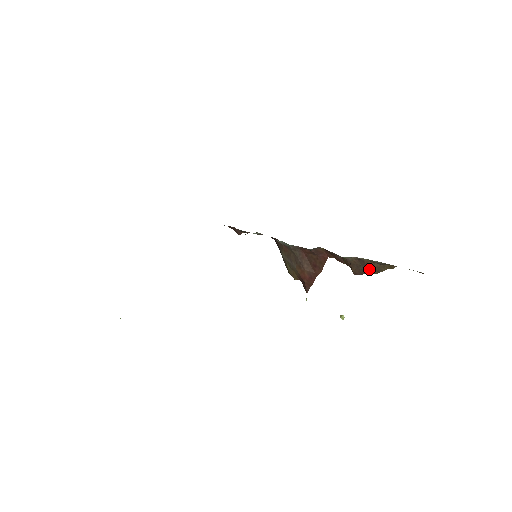
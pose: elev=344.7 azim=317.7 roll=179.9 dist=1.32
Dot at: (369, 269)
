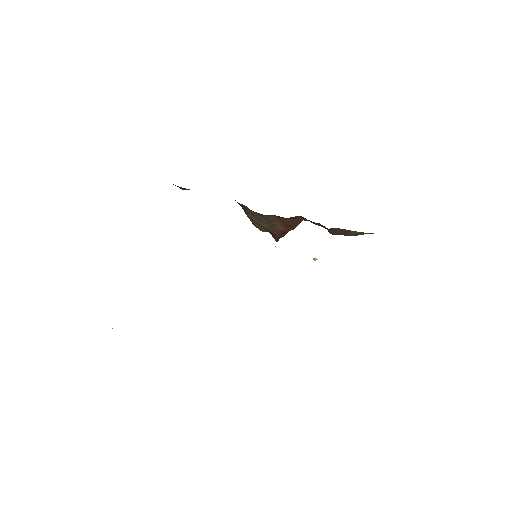
Dot at: (348, 234)
